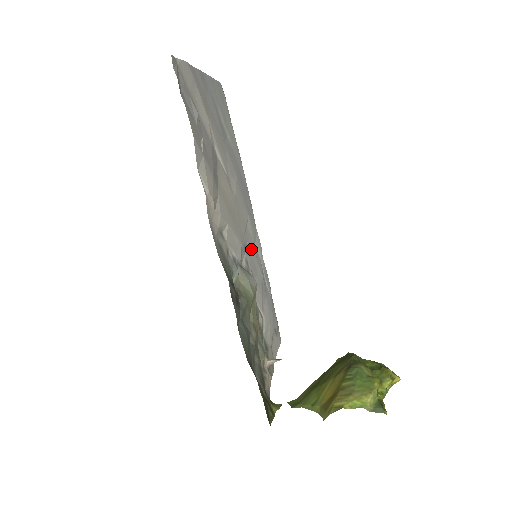
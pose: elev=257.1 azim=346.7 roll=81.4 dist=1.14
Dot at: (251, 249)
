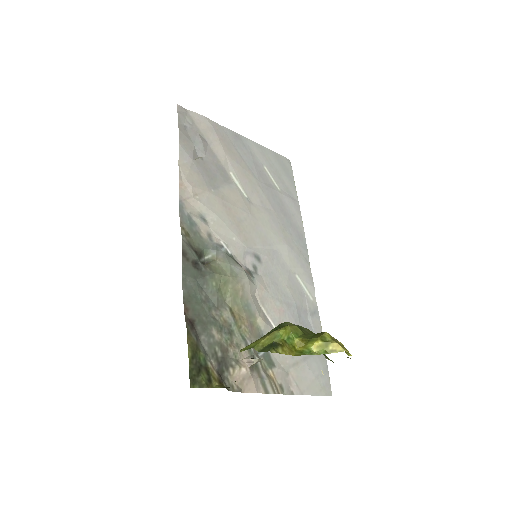
Dot at: (275, 267)
